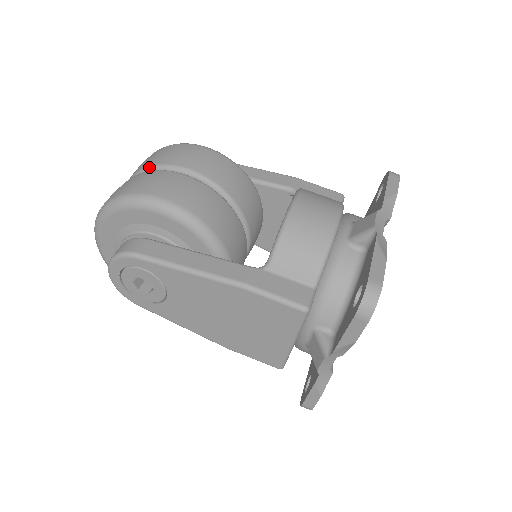
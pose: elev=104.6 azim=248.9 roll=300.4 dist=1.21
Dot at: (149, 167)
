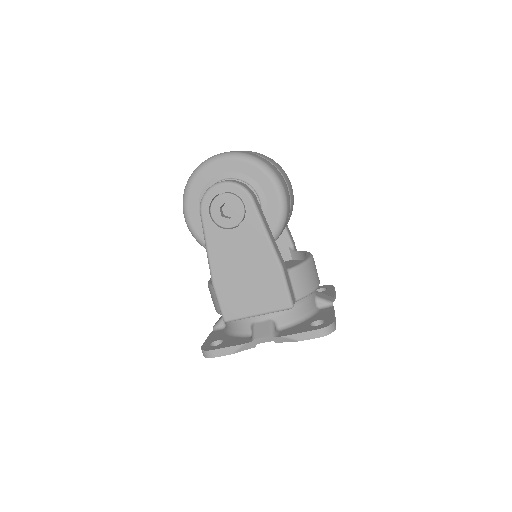
Dot at: (273, 164)
